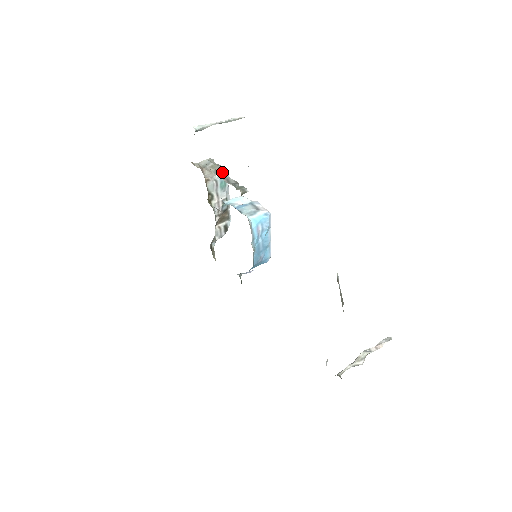
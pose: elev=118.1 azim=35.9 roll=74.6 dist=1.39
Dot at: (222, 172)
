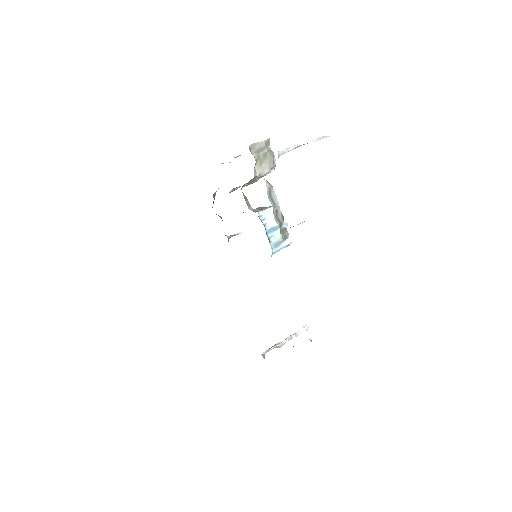
Dot at: occluded
